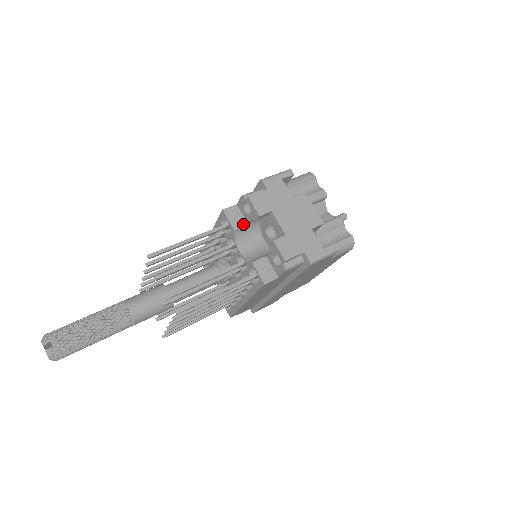
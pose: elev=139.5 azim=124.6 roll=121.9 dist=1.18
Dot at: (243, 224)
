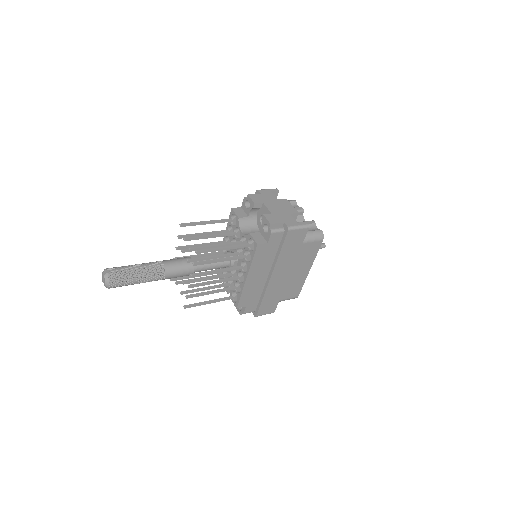
Dot at: (245, 216)
